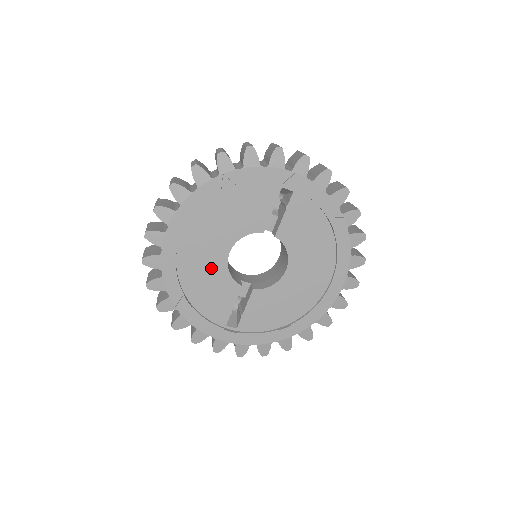
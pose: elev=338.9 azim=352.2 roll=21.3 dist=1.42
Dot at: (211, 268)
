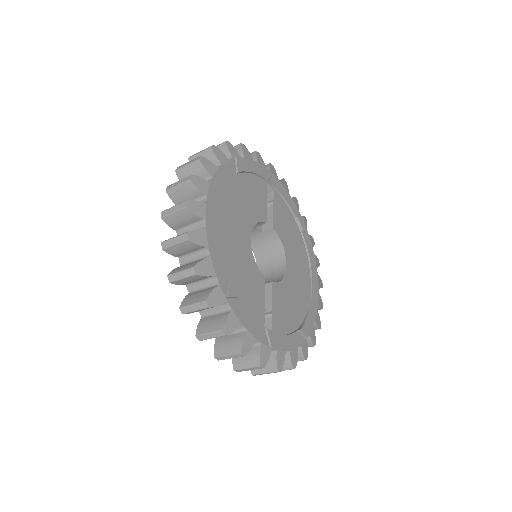
Dot at: (242, 253)
